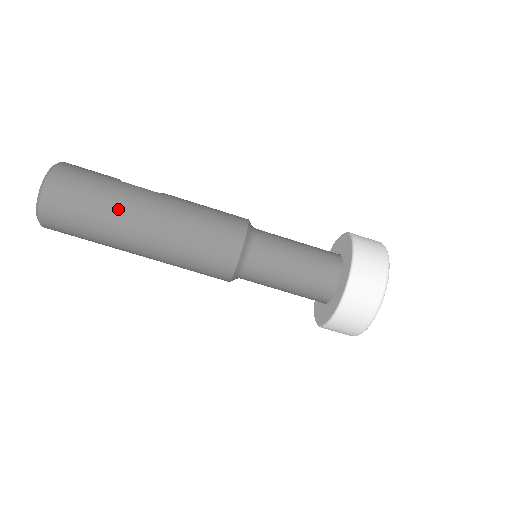
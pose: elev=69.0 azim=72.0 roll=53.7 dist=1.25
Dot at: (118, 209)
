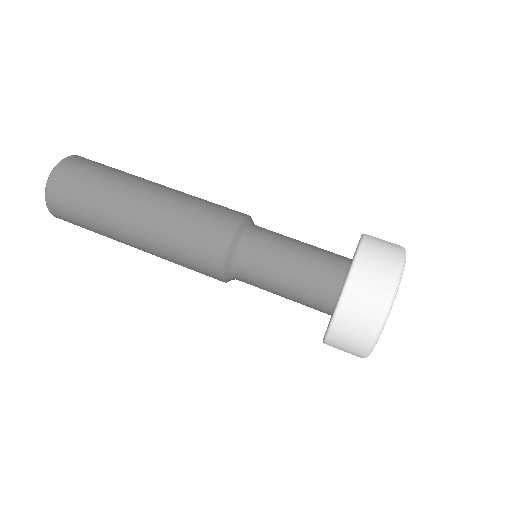
Dot at: (135, 176)
